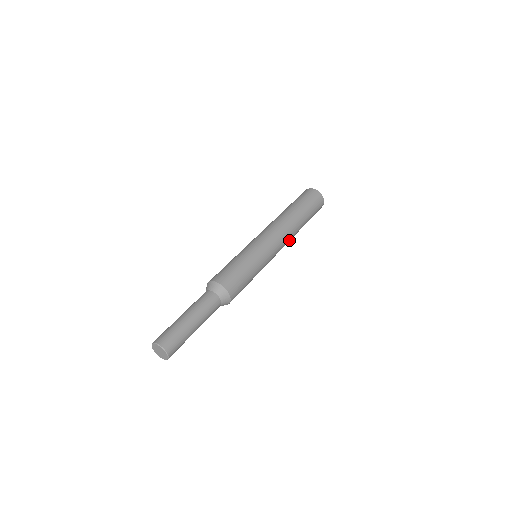
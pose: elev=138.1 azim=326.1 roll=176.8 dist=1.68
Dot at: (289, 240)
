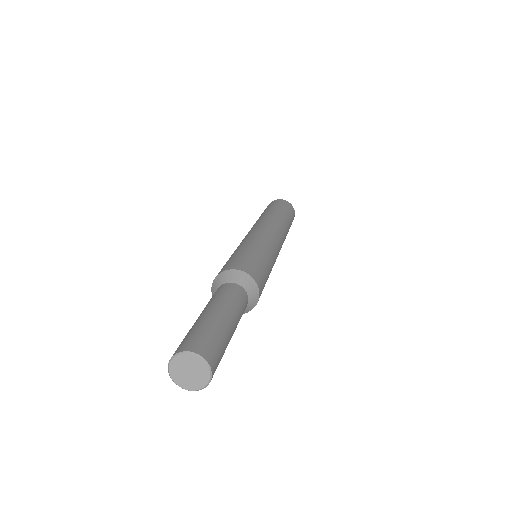
Dot at: occluded
